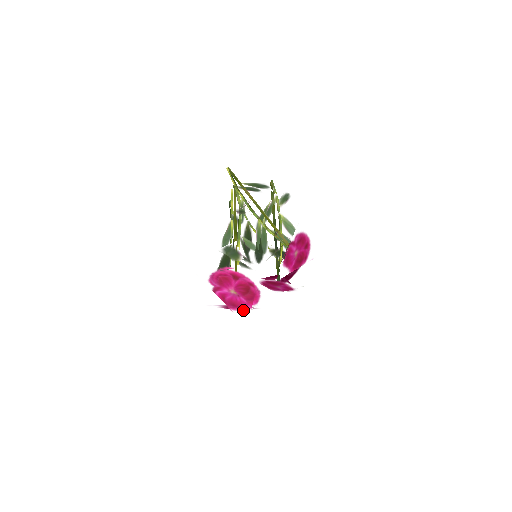
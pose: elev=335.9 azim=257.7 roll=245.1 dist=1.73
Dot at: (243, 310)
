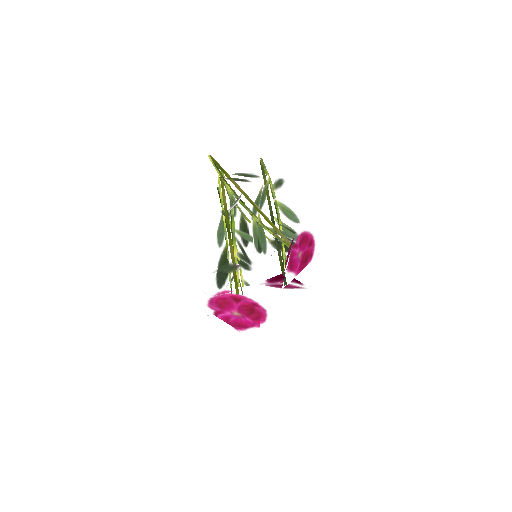
Dot at: (250, 329)
